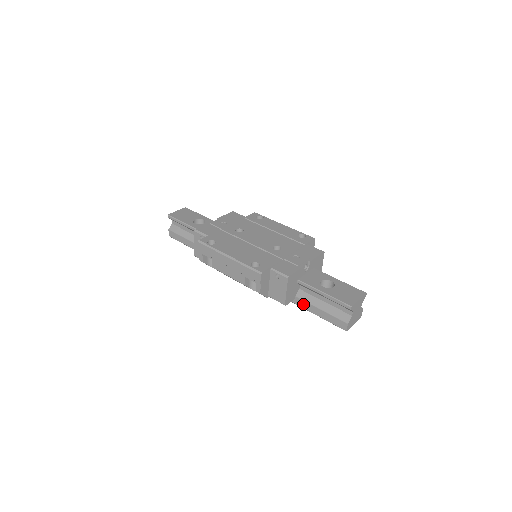
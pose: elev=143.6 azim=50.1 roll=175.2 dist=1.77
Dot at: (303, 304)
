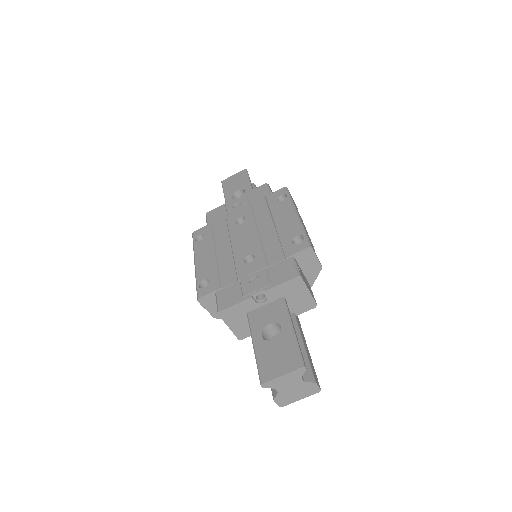
Dot at: occluded
